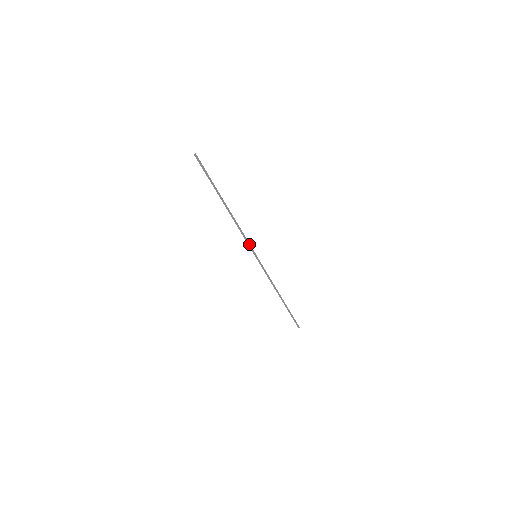
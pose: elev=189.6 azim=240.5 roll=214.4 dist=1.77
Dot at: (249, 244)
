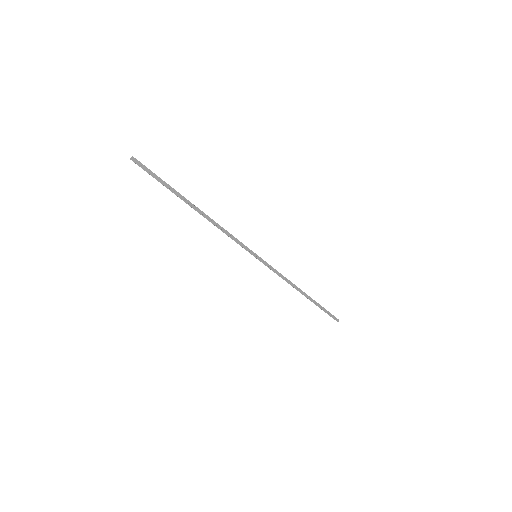
Dot at: (243, 244)
